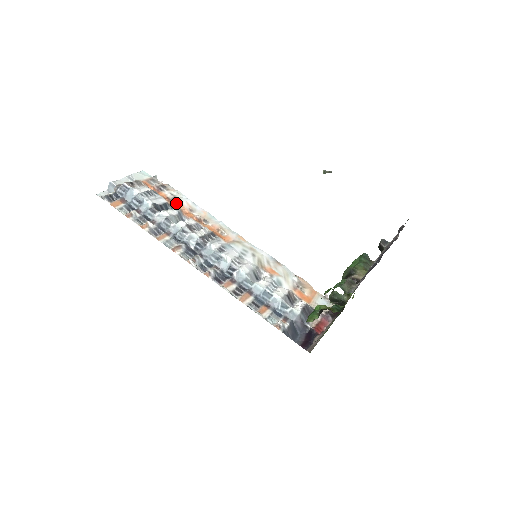
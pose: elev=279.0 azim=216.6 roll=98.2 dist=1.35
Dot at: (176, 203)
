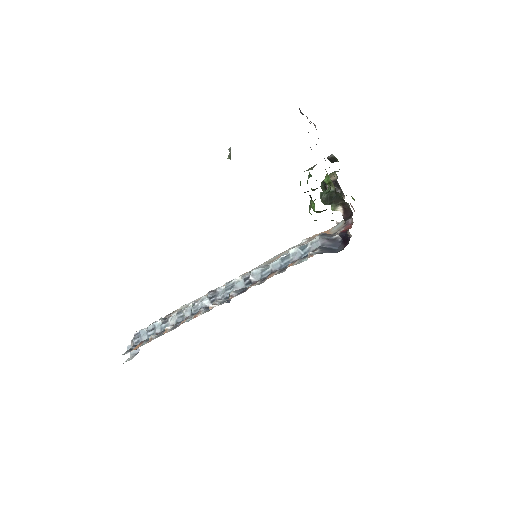
Dot at: occluded
